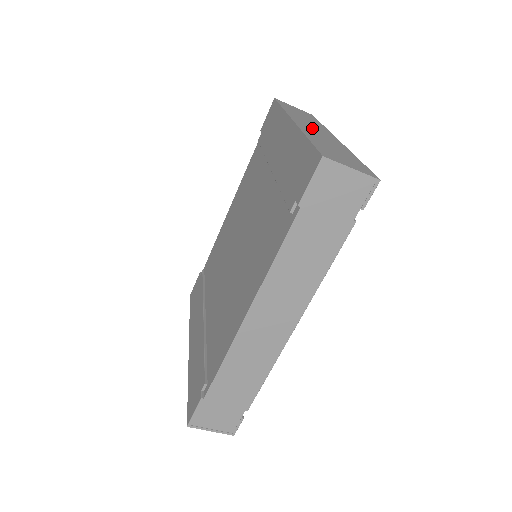
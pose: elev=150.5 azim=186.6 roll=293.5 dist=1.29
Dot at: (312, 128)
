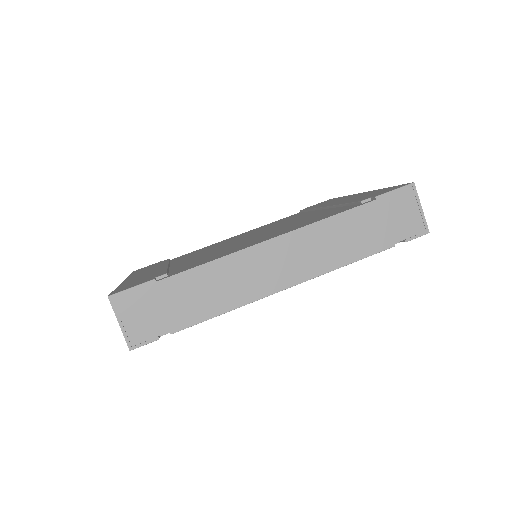
Dot at: occluded
